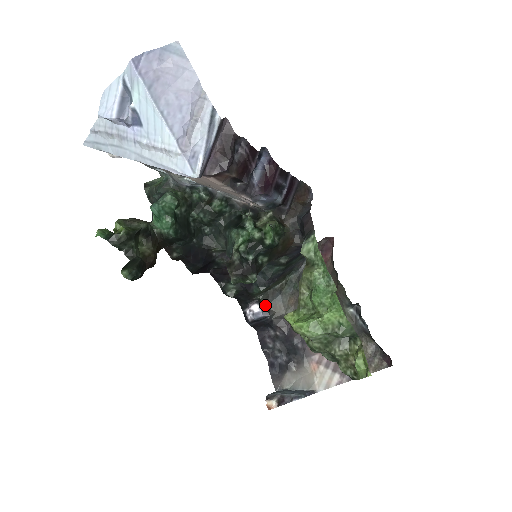
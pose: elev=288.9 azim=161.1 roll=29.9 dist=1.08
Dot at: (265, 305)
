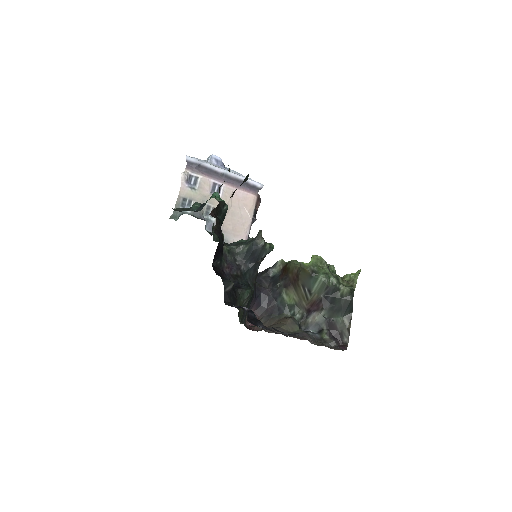
Dot at: occluded
